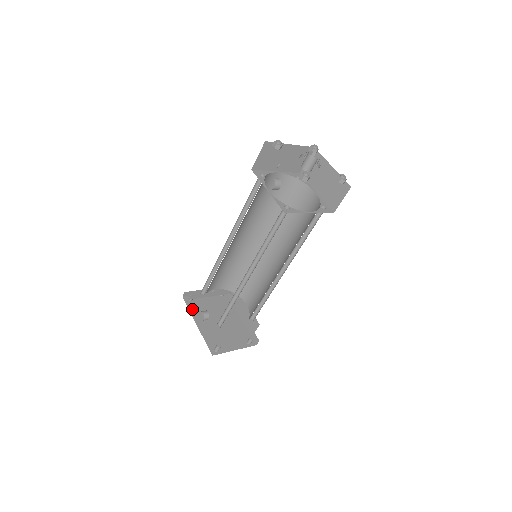
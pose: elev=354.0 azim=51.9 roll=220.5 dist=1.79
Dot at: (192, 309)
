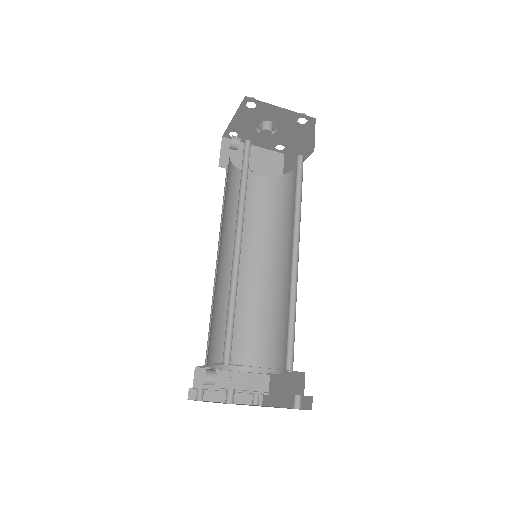
Dot at: occluded
